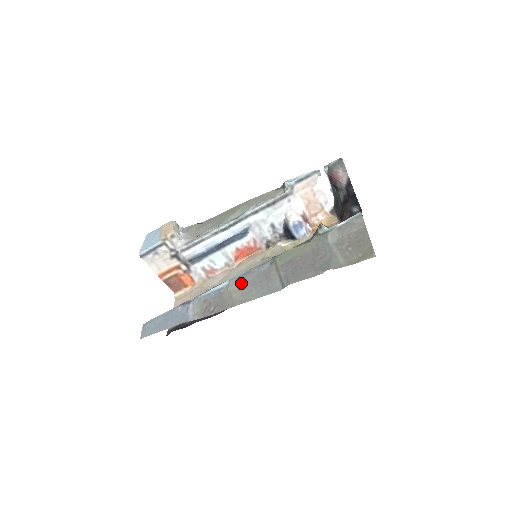
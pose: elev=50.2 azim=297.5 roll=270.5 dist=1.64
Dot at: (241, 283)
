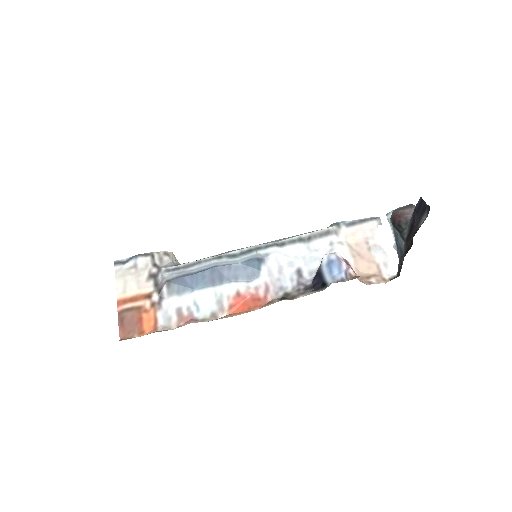
Dot at: occluded
